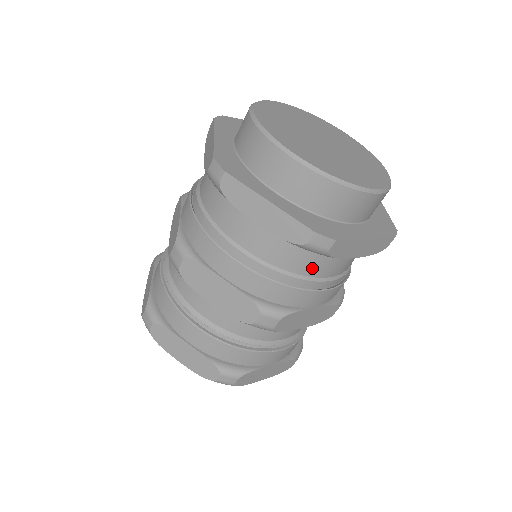
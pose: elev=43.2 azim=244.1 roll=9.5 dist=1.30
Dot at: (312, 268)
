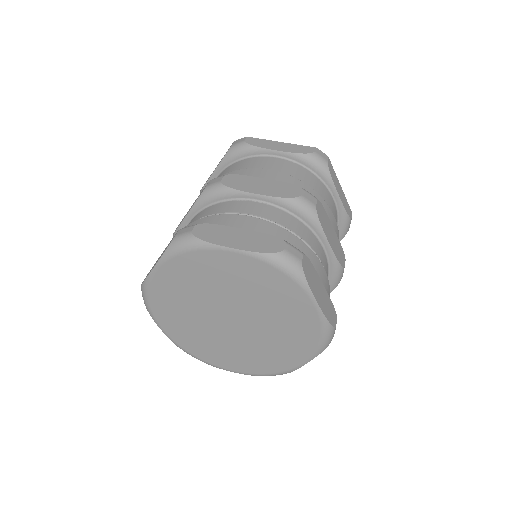
Dot at: (319, 190)
